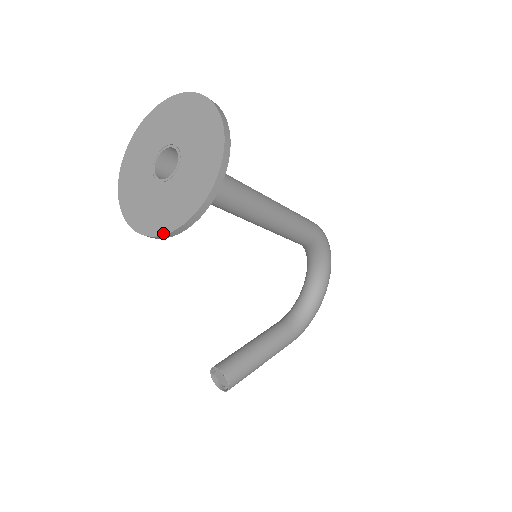
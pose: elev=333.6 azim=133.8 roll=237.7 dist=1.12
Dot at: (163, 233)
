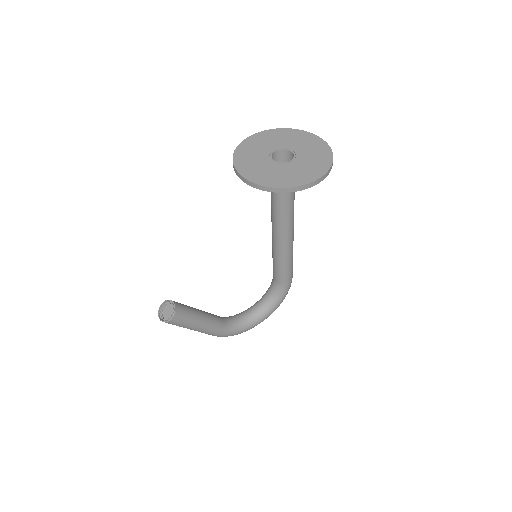
Dot at: (258, 183)
